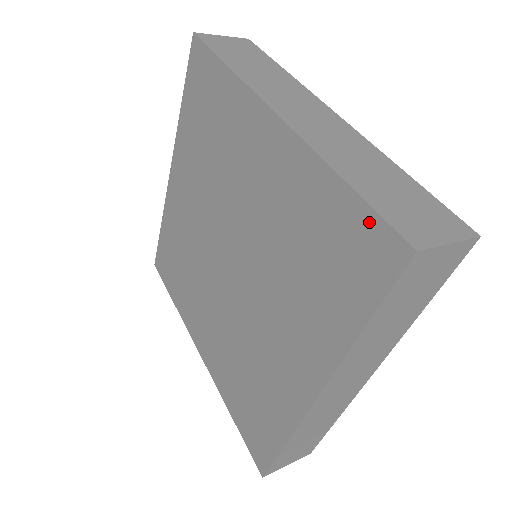
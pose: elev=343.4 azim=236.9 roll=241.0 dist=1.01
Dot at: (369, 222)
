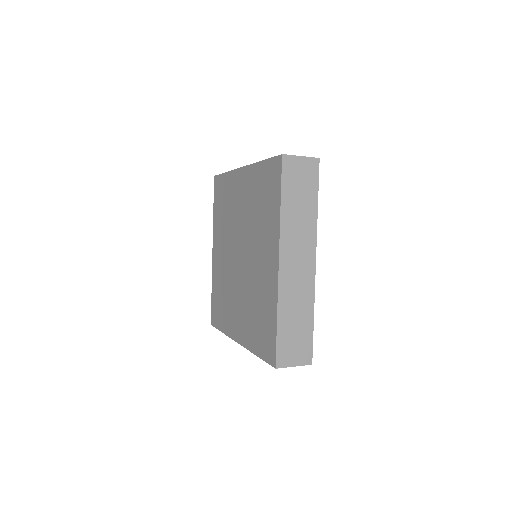
Dot at: (271, 163)
